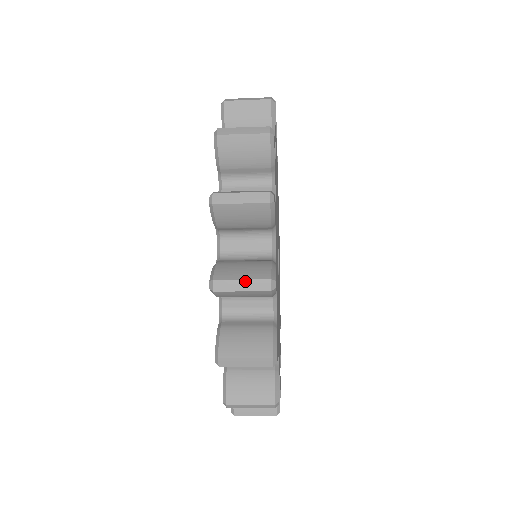
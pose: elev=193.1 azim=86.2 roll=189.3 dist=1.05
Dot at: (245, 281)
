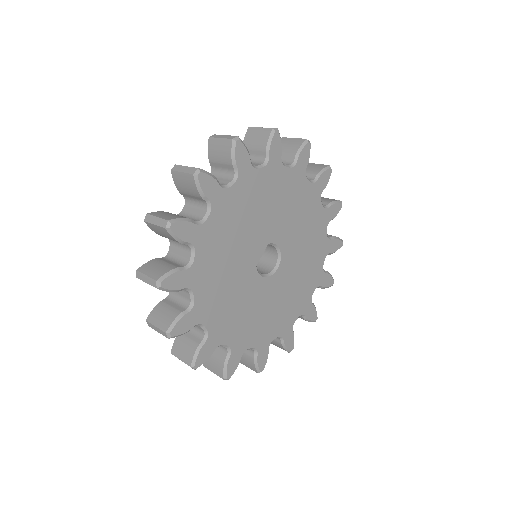
Dot at: (158, 218)
